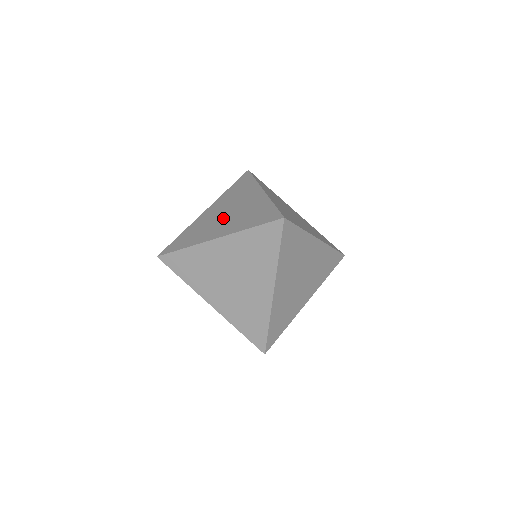
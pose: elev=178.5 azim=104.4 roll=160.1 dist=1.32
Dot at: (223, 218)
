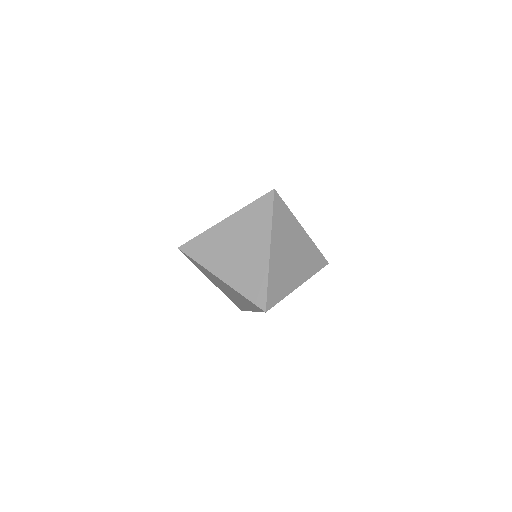
Dot at: occluded
